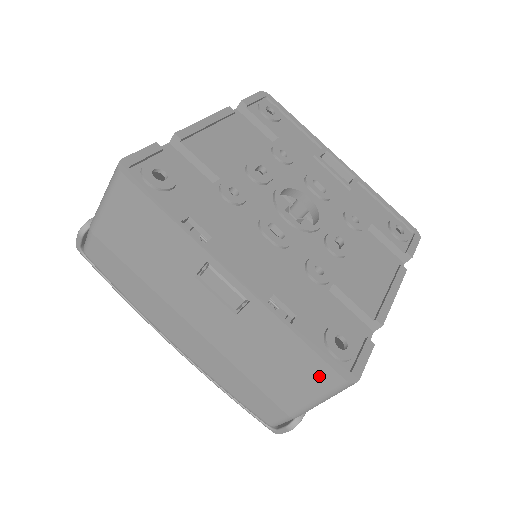
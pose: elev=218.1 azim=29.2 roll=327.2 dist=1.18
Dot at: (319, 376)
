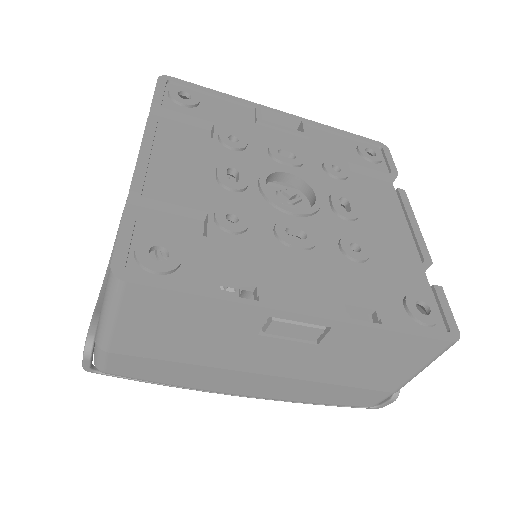
Dot at: (423, 351)
